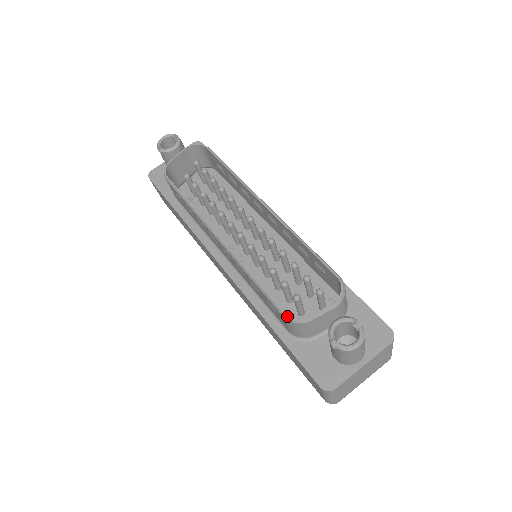
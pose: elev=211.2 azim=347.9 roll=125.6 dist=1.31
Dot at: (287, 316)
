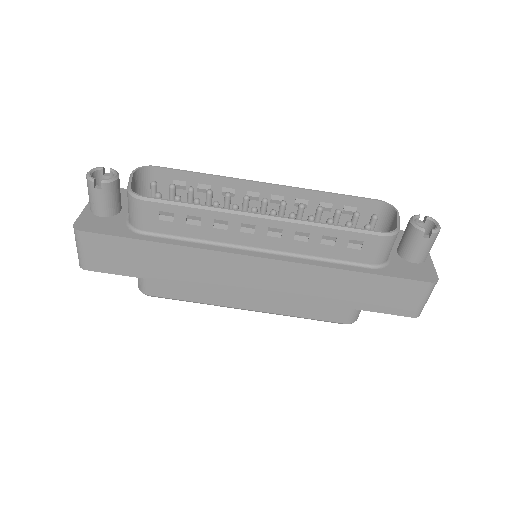
Dot at: (387, 232)
